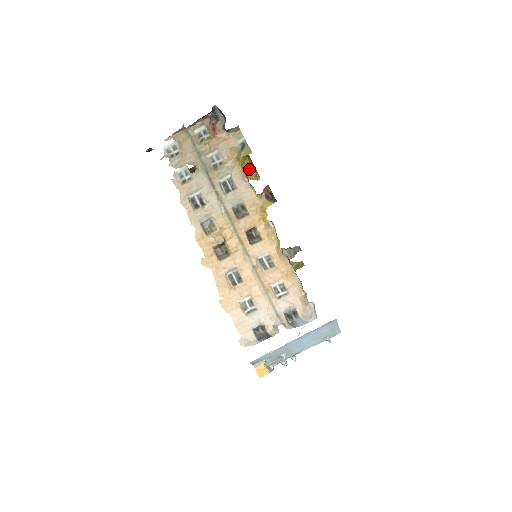
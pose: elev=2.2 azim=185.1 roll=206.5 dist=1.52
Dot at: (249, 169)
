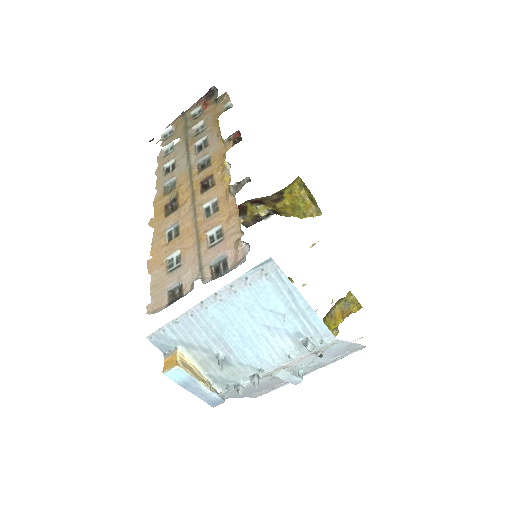
Dot at: (307, 203)
